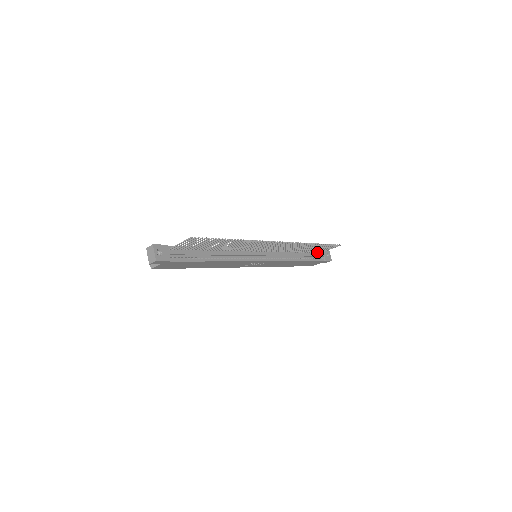
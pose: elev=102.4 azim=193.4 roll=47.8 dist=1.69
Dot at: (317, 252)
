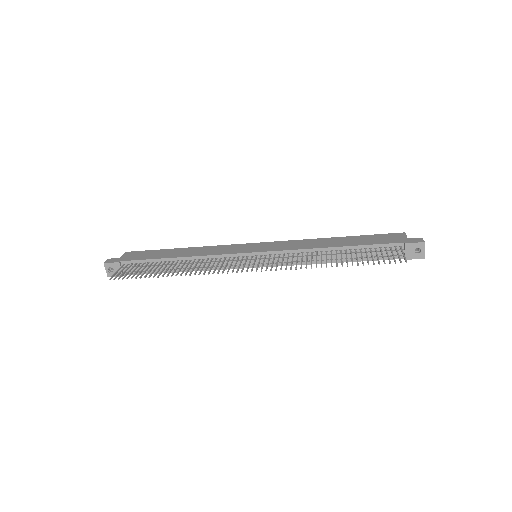
Dot at: (389, 246)
